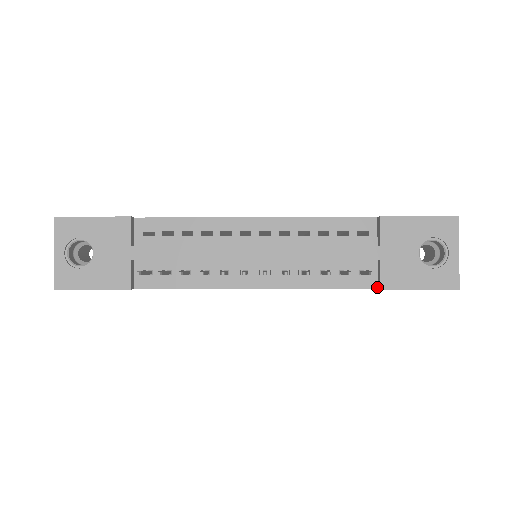
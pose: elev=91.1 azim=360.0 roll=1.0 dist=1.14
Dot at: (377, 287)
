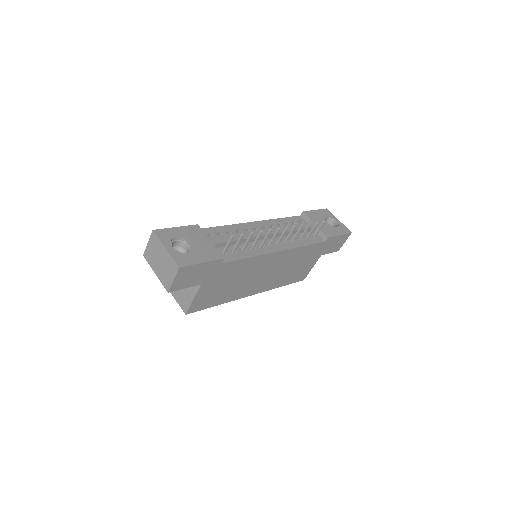
Dot at: (324, 241)
